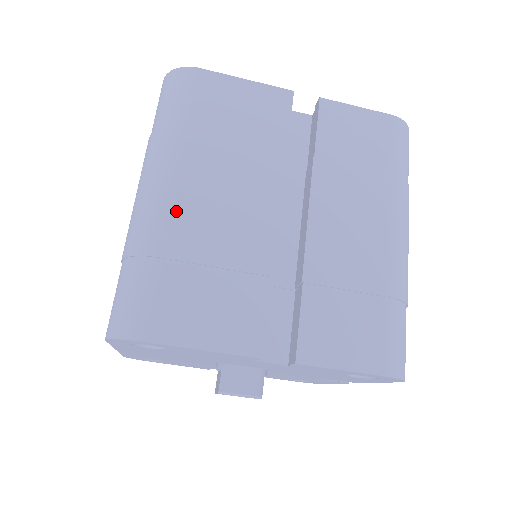
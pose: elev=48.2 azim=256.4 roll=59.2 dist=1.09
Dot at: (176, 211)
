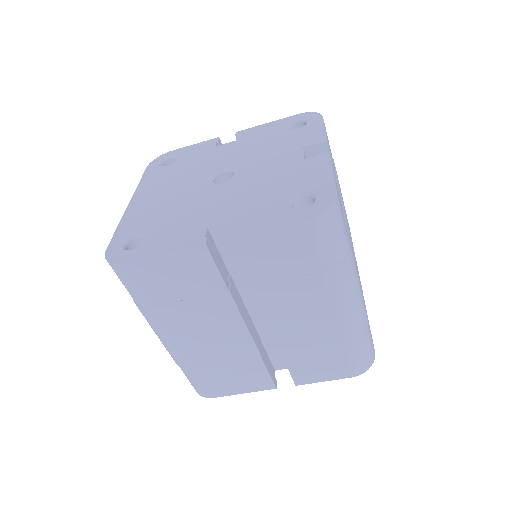
Dot at: (184, 350)
